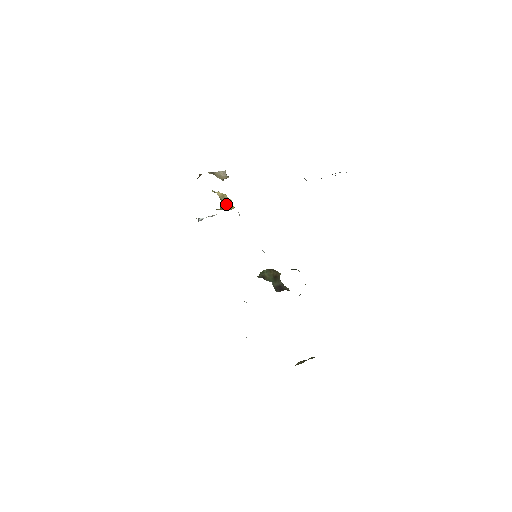
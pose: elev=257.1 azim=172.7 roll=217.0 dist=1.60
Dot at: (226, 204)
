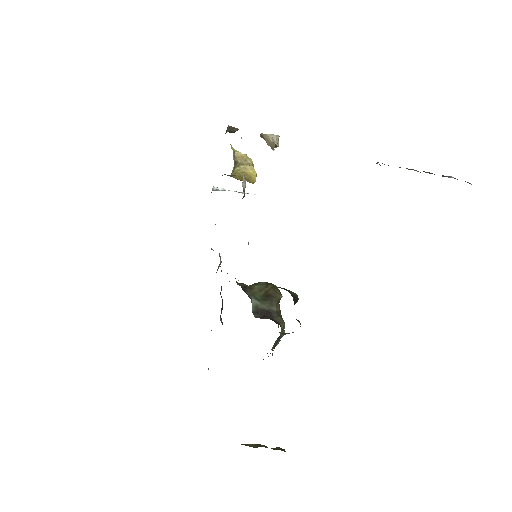
Dot at: (245, 171)
